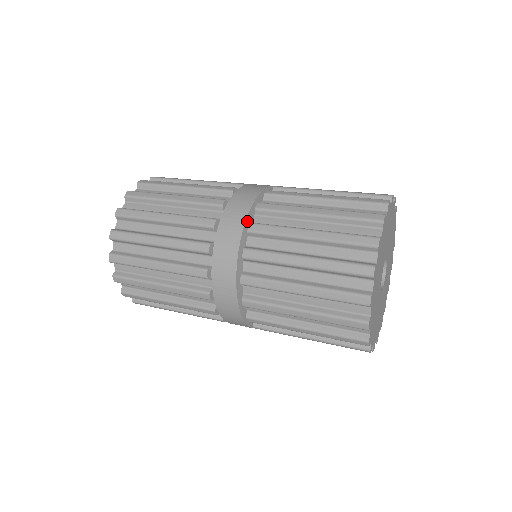
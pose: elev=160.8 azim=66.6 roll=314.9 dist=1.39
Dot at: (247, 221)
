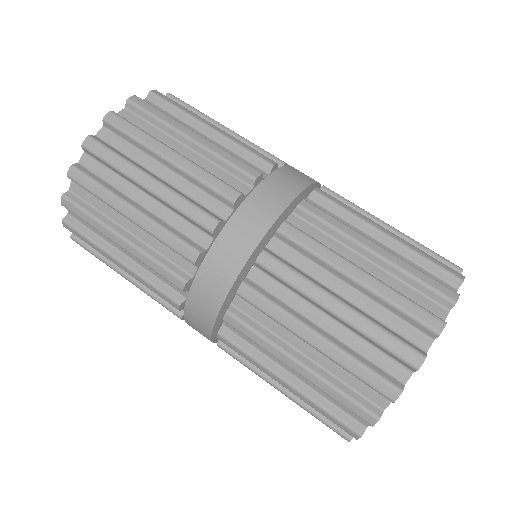
Dot at: (215, 326)
